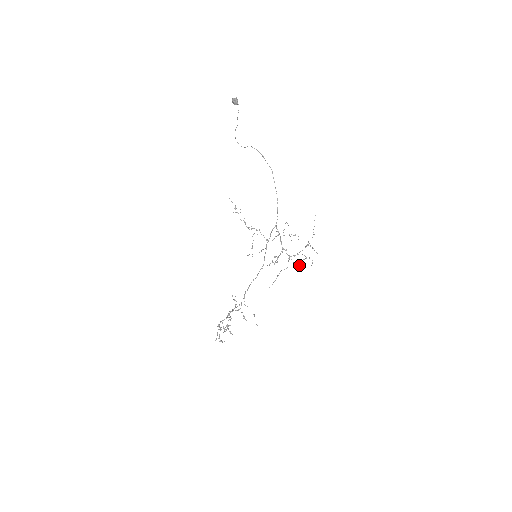
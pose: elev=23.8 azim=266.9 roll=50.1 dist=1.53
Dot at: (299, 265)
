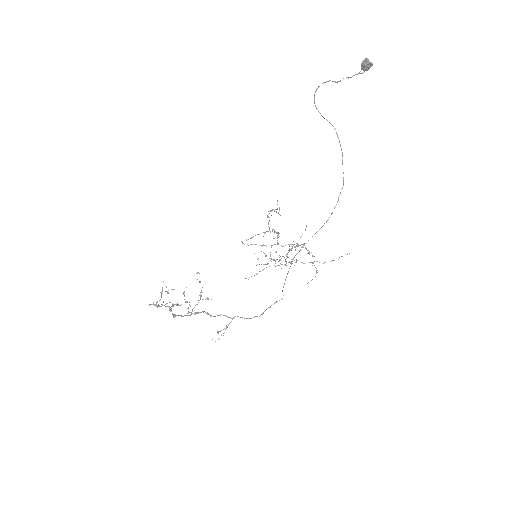
Dot at: occluded
